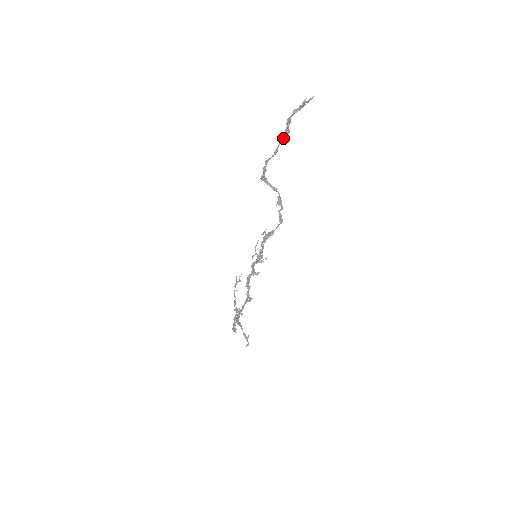
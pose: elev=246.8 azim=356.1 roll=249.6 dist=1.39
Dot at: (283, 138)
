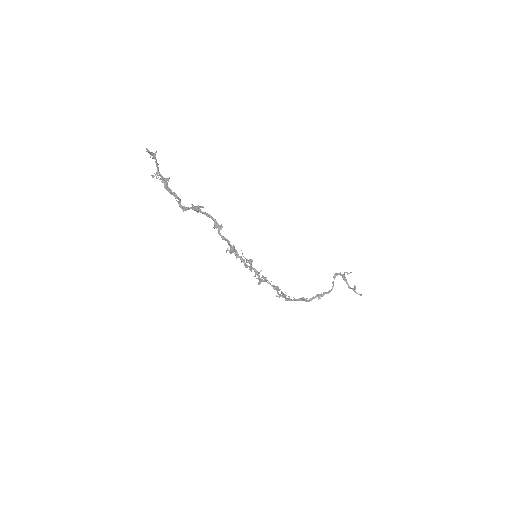
Dot at: (167, 187)
